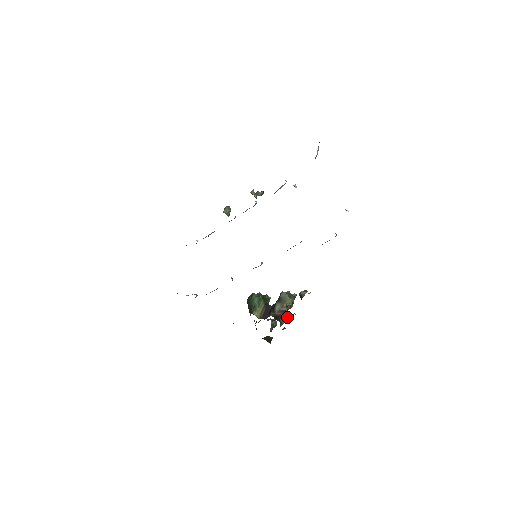
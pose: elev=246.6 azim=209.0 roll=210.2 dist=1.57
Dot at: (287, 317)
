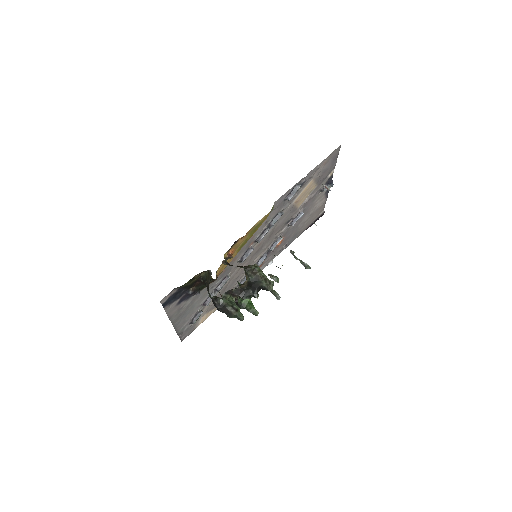
Dot at: occluded
